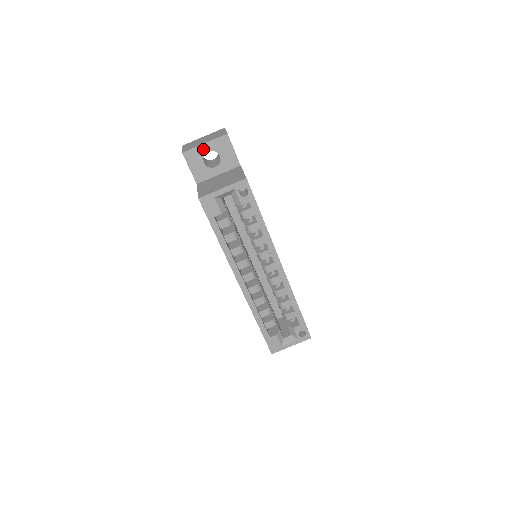
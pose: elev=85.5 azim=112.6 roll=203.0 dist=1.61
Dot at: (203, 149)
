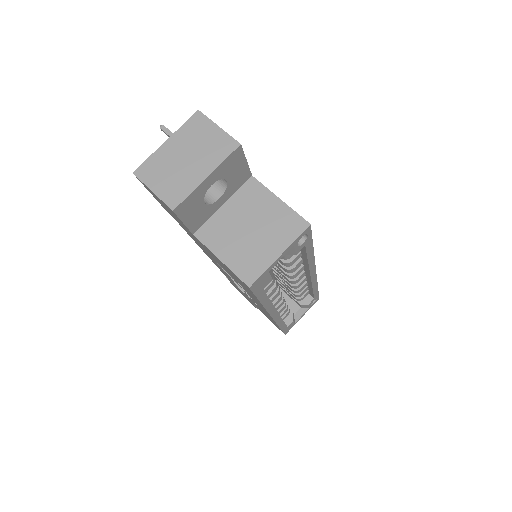
Dot at: (204, 186)
